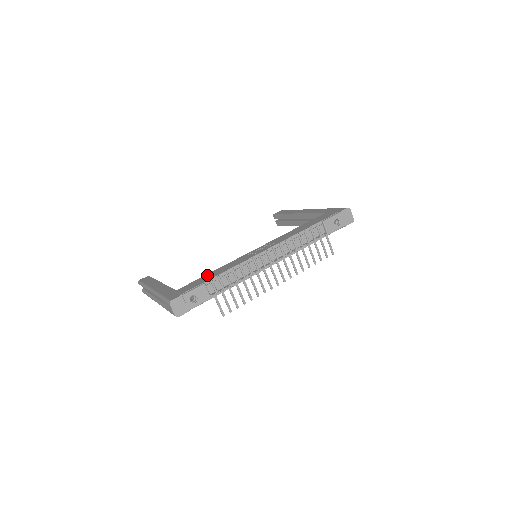
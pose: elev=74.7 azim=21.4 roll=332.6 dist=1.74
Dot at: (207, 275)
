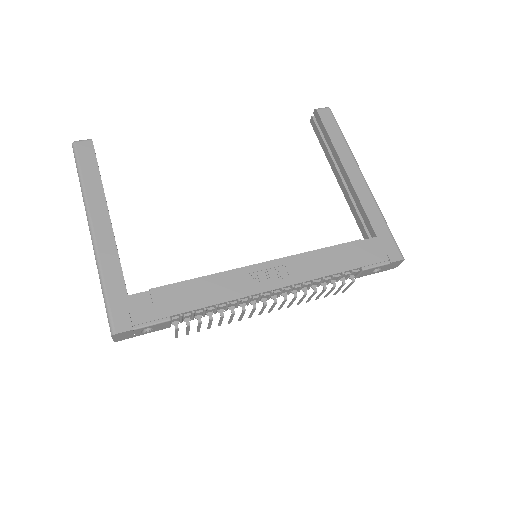
Dot at: (179, 289)
